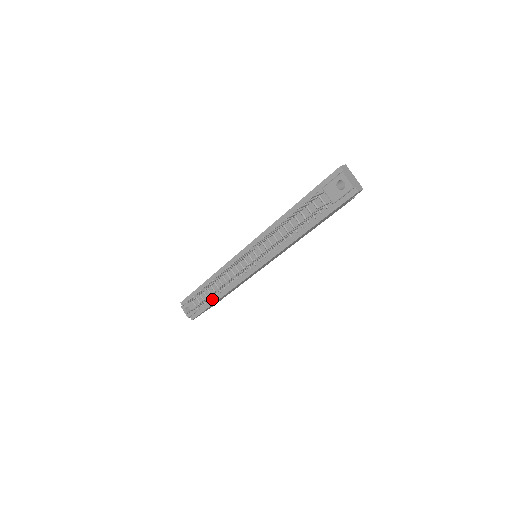
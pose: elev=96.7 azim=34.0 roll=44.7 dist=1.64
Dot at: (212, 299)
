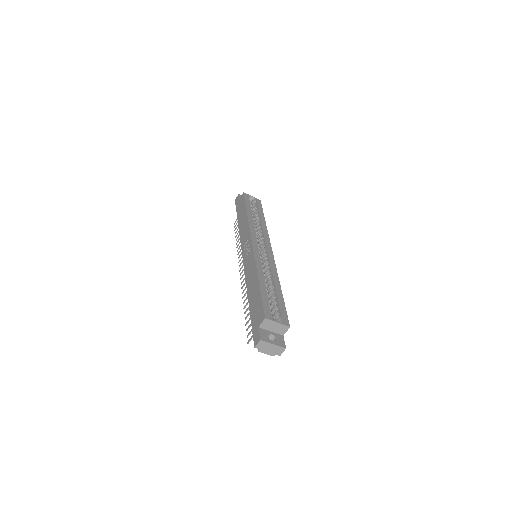
Dot at: occluded
